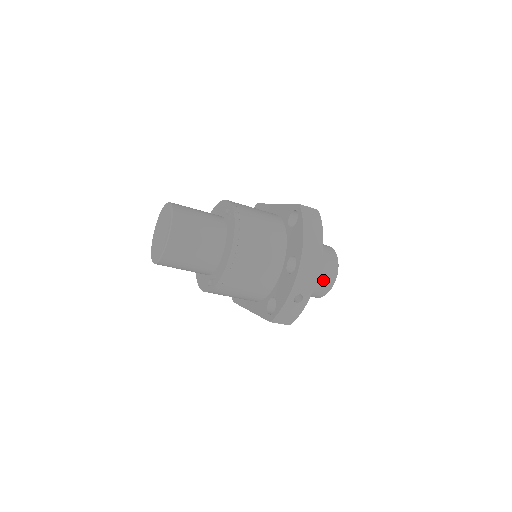
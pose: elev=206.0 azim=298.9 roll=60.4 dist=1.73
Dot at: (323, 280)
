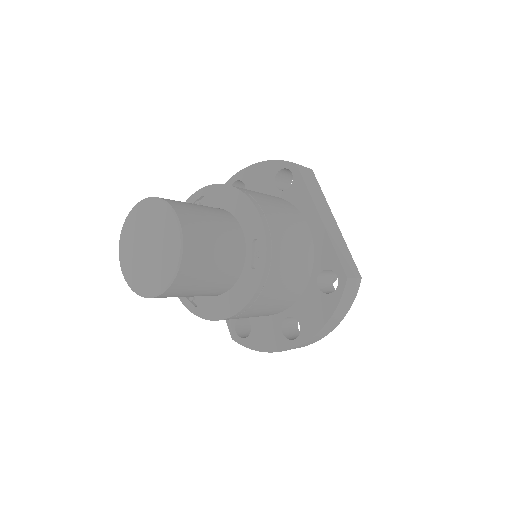
Dot at: occluded
